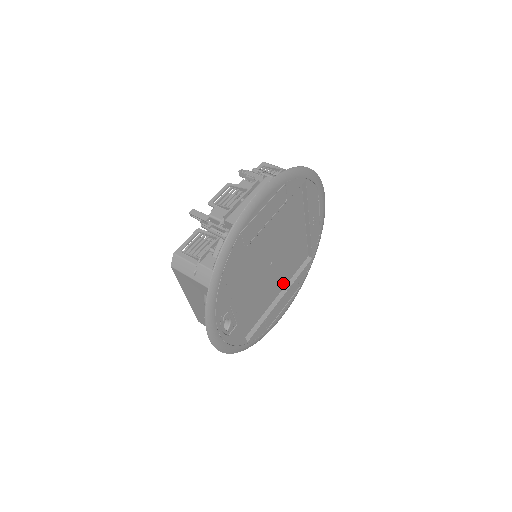
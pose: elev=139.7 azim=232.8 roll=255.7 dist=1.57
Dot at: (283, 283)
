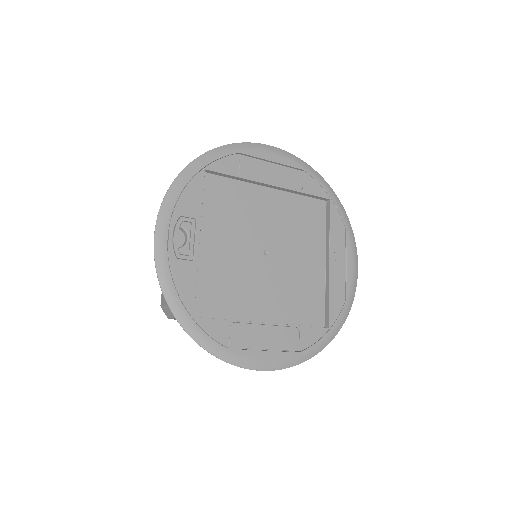
Dot at: (277, 314)
